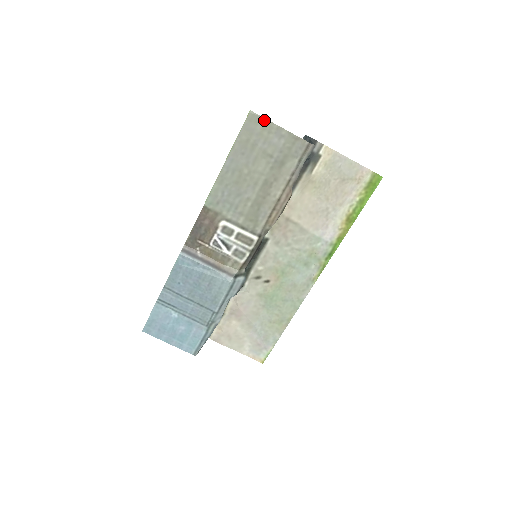
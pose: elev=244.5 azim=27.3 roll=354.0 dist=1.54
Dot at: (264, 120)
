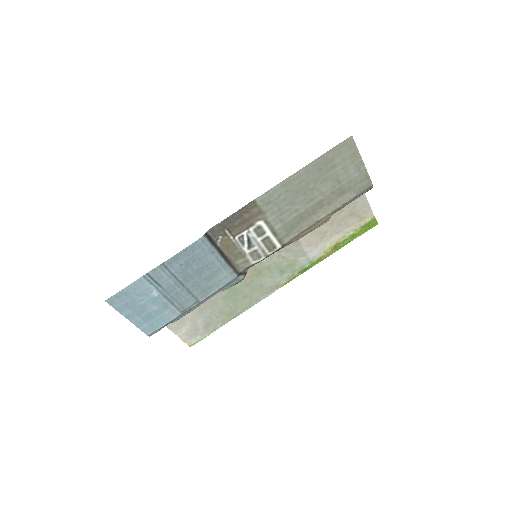
Dot at: (356, 150)
